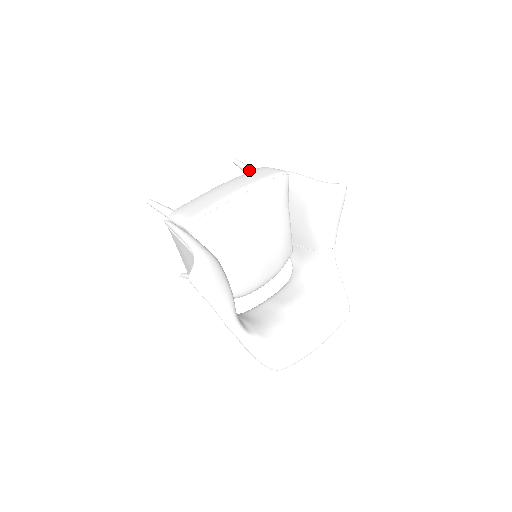
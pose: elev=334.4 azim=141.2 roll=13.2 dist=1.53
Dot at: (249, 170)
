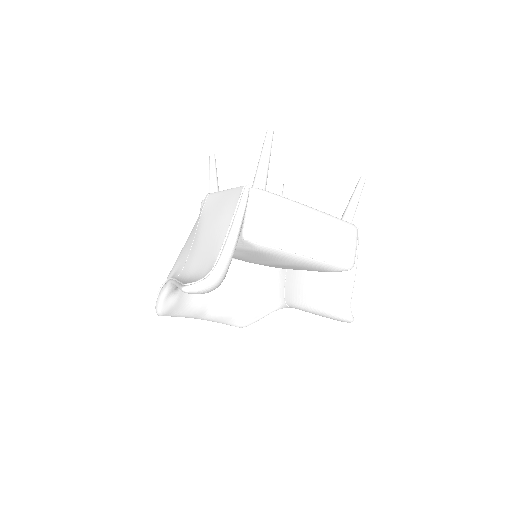
Dot at: (351, 212)
